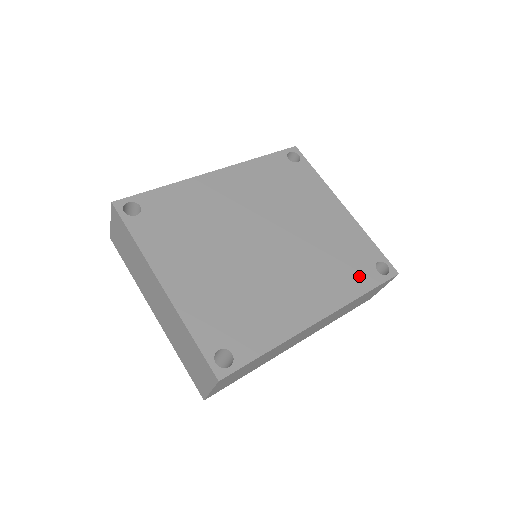
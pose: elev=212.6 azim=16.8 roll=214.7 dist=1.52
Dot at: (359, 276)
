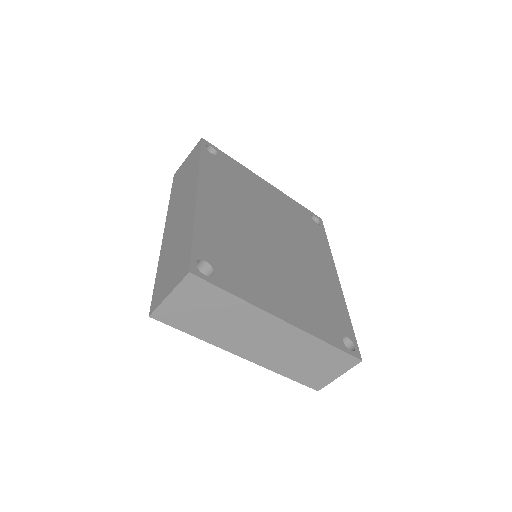
Dot at: (317, 233)
